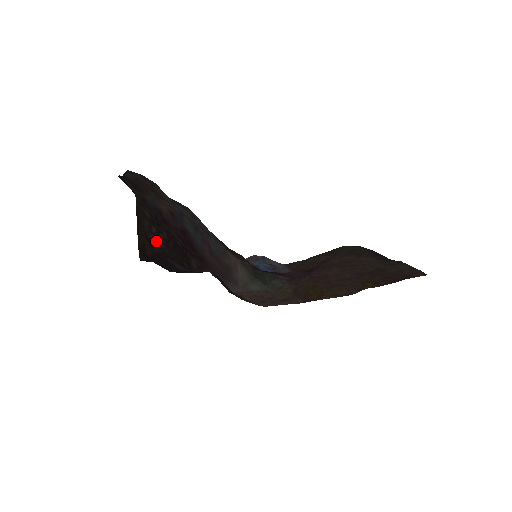
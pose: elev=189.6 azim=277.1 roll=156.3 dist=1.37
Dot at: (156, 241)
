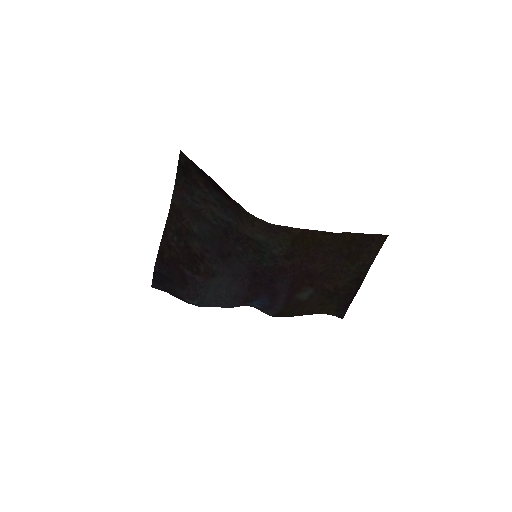
Dot at: (174, 247)
